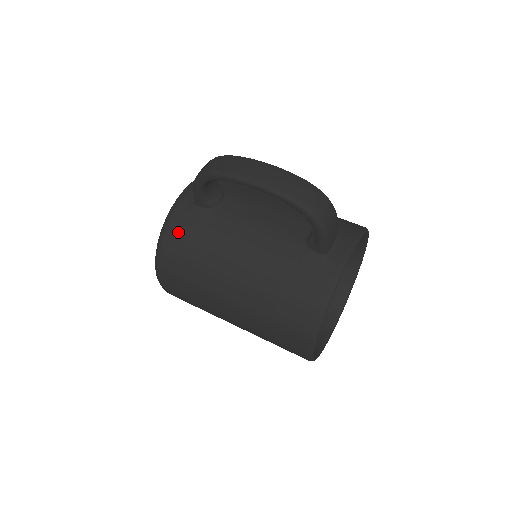
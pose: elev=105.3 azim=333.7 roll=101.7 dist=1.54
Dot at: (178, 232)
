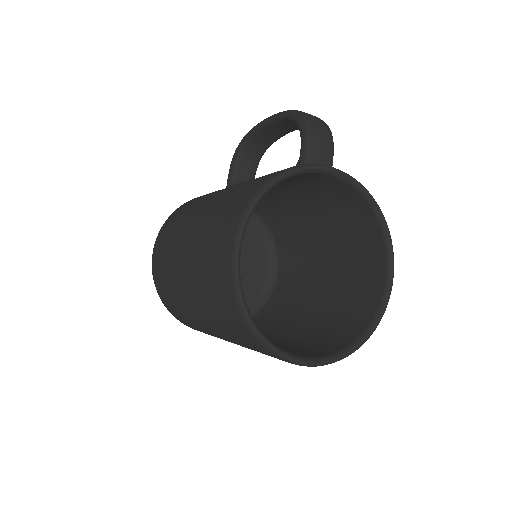
Dot at: occluded
